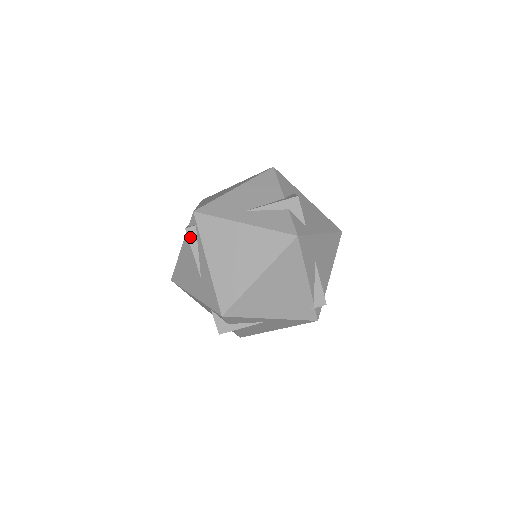
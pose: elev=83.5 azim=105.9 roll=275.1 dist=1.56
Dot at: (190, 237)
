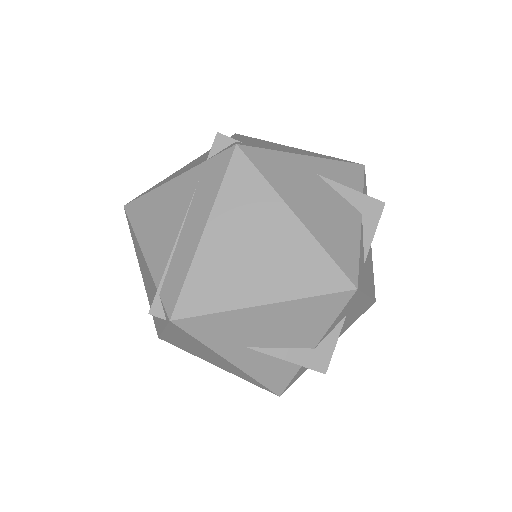
Dot at: occluded
